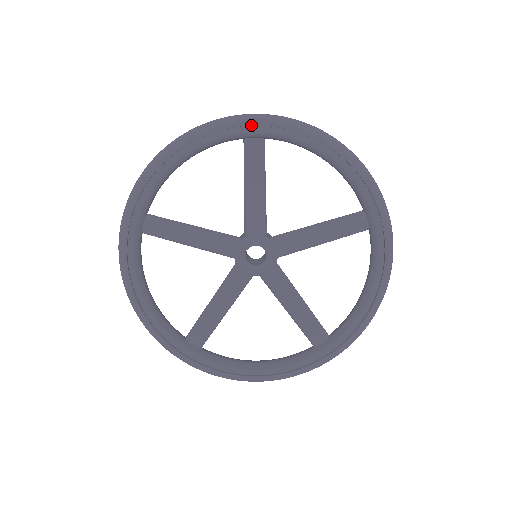
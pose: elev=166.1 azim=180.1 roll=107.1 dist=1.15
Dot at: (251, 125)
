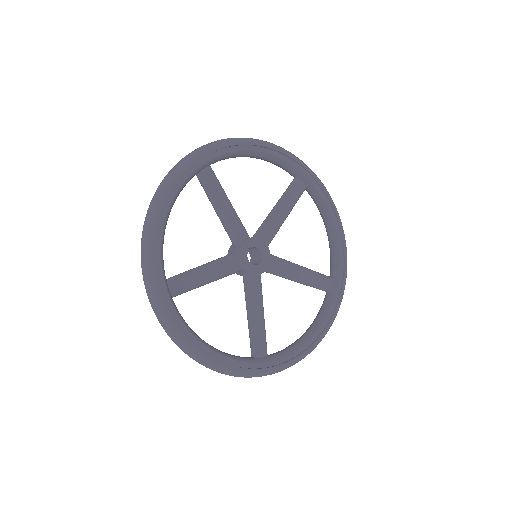
Dot at: (309, 172)
